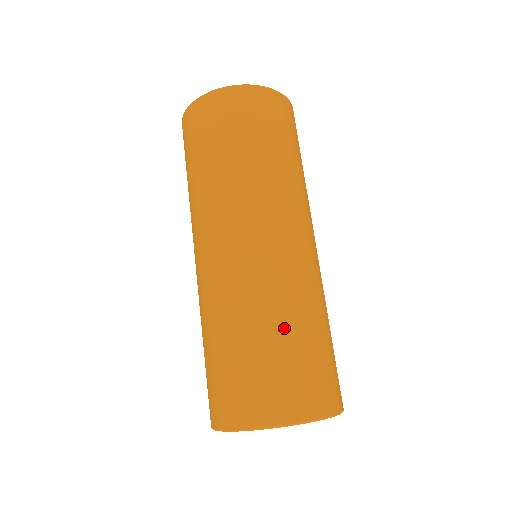
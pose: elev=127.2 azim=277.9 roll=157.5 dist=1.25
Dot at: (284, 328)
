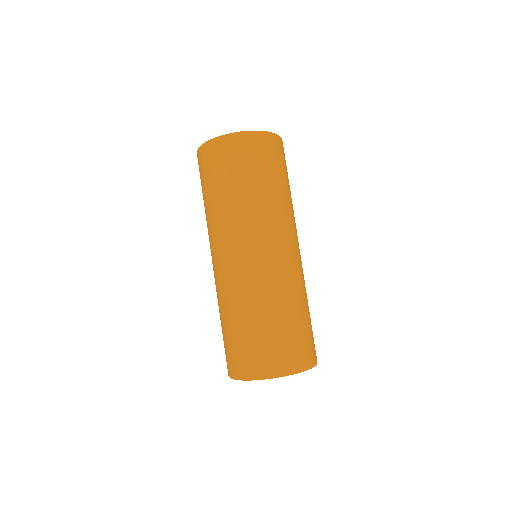
Dot at: (274, 315)
